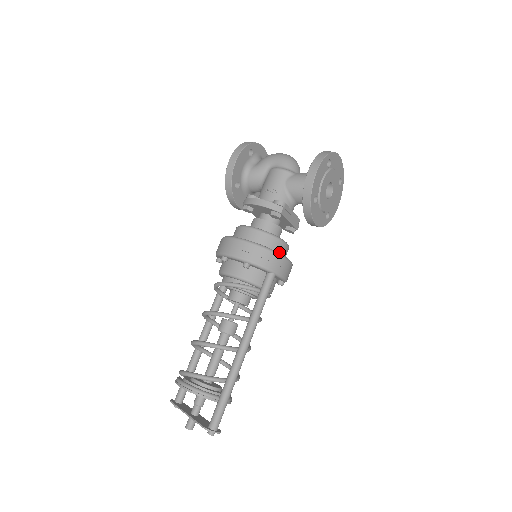
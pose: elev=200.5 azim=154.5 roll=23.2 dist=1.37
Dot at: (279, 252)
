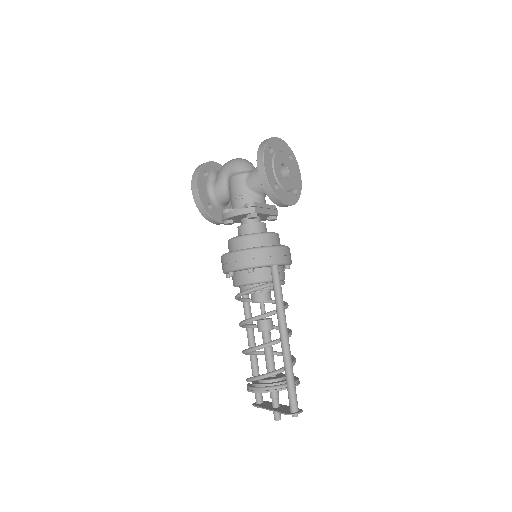
Dot at: (271, 244)
